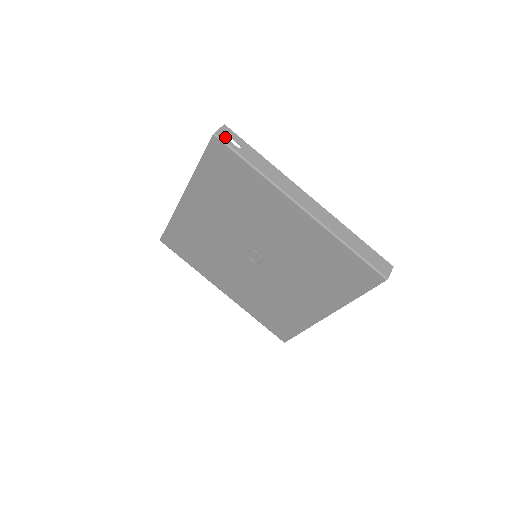
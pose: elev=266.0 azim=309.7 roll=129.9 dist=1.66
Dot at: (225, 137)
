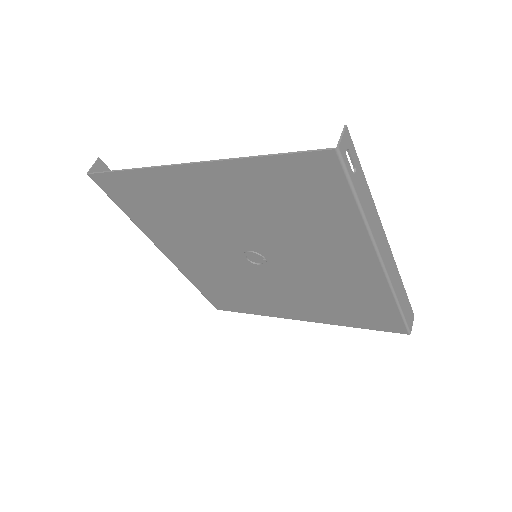
Dot at: occluded
